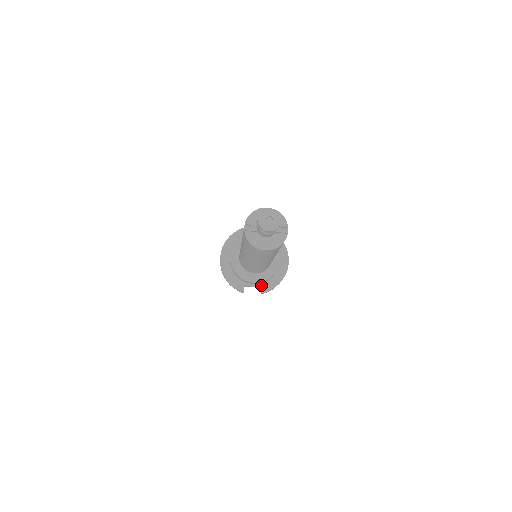
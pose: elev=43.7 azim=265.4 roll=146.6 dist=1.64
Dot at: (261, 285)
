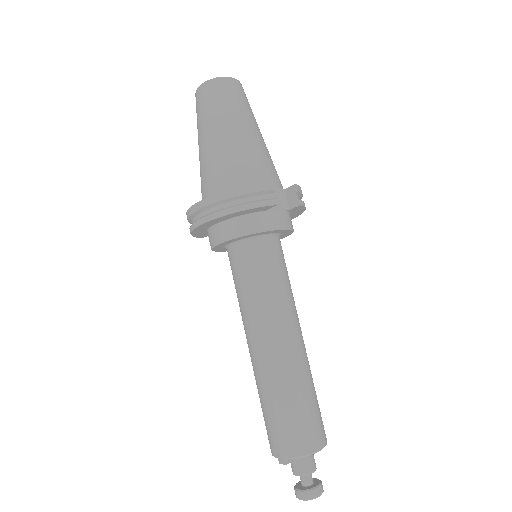
Dot at: occluded
